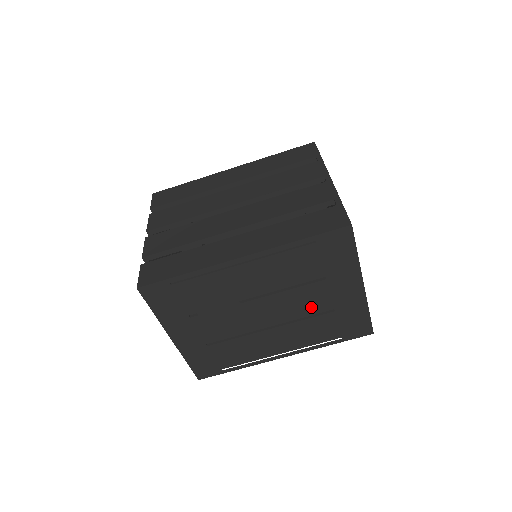
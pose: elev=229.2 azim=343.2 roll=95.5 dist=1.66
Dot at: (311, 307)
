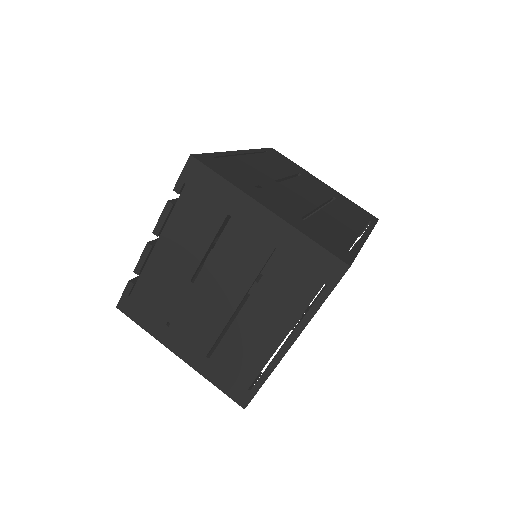
Dot at: (321, 193)
